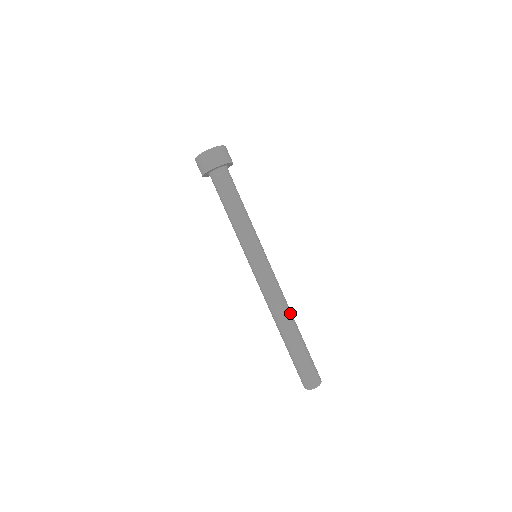
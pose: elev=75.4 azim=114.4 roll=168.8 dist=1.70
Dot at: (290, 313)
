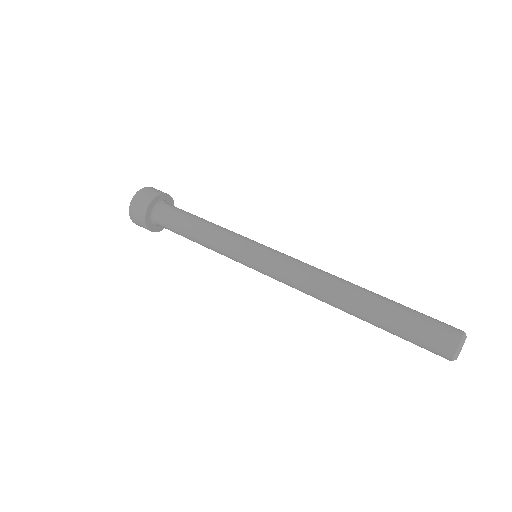
Dot at: (340, 283)
